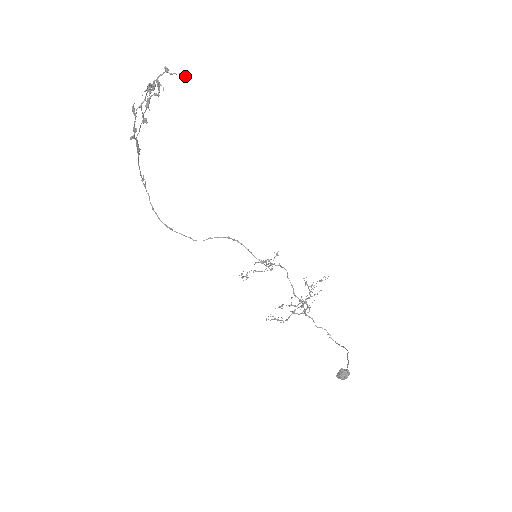
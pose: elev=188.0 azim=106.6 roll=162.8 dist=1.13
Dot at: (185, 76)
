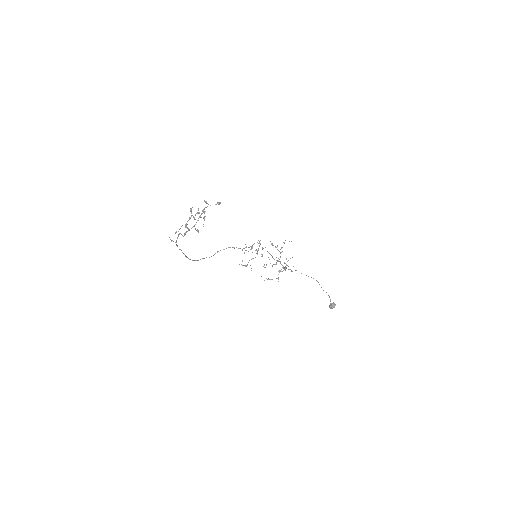
Dot at: occluded
